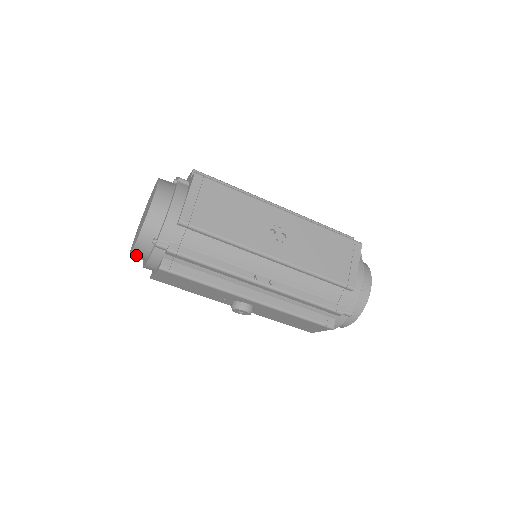
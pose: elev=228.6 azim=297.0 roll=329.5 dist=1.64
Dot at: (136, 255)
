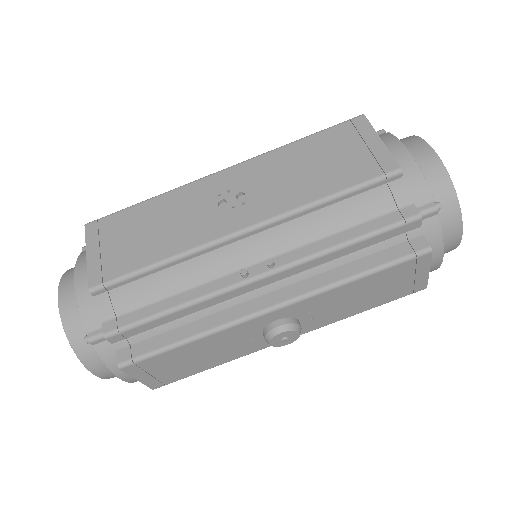
Dot at: (105, 375)
